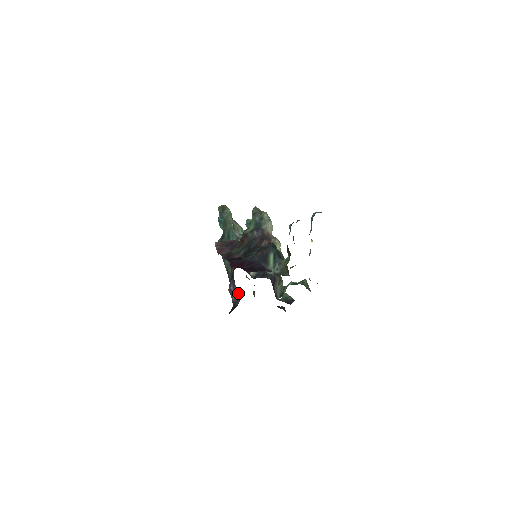
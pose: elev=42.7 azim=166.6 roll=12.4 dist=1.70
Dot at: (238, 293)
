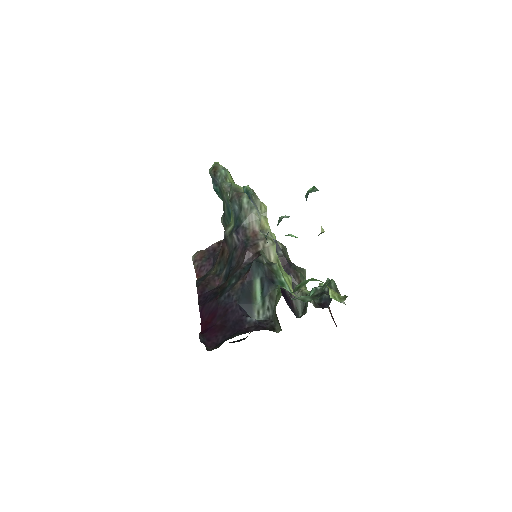
Dot at: occluded
